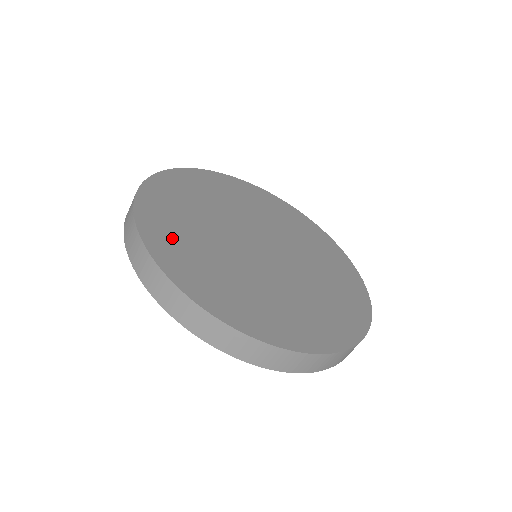
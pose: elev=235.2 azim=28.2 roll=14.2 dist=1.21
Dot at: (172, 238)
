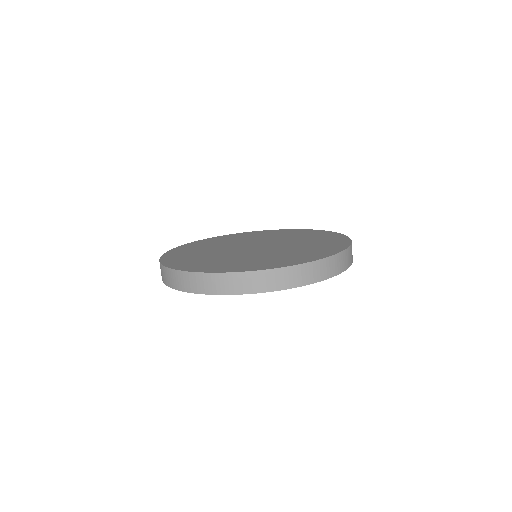
Dot at: (188, 250)
